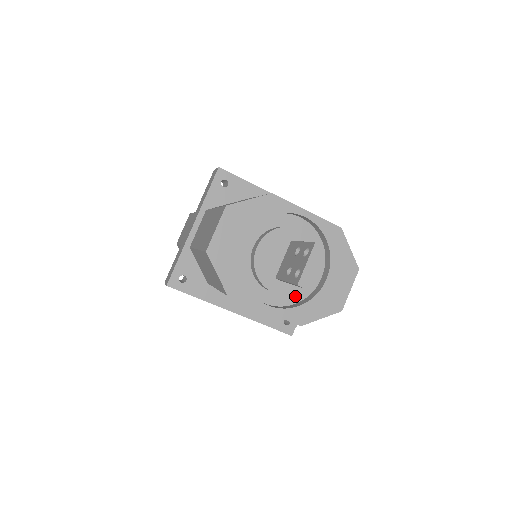
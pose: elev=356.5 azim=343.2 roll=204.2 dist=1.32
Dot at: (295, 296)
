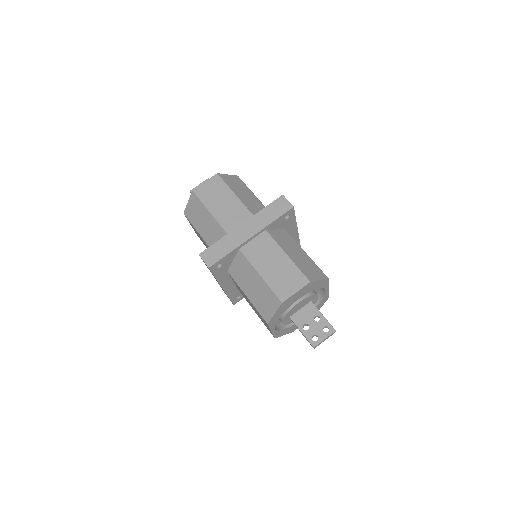
Dot at: occluded
